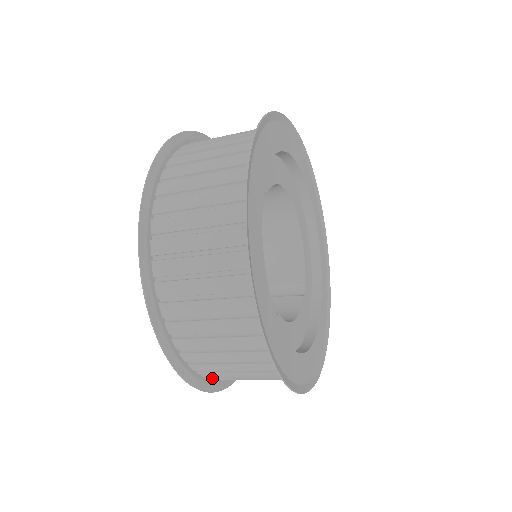
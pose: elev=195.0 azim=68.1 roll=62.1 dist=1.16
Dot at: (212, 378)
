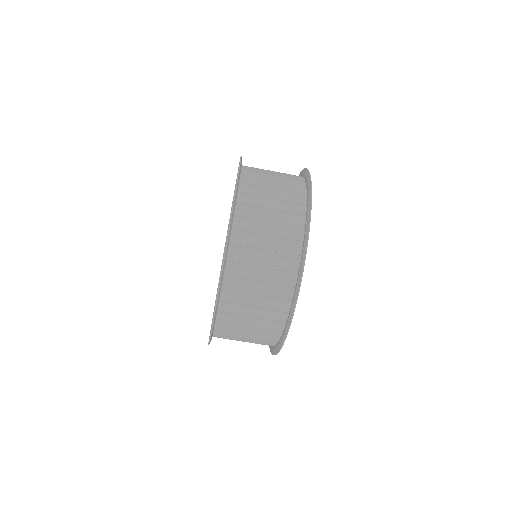
Dot at: (237, 222)
